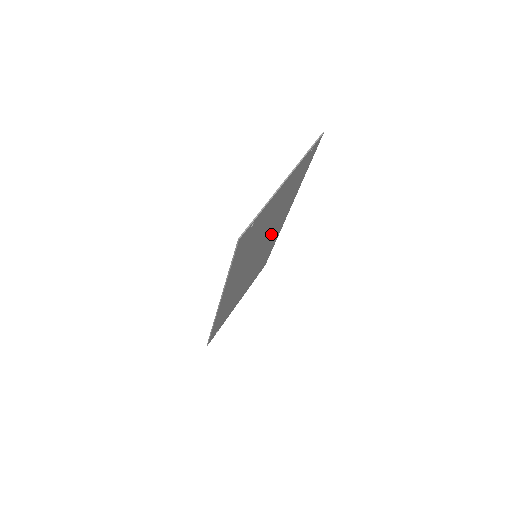
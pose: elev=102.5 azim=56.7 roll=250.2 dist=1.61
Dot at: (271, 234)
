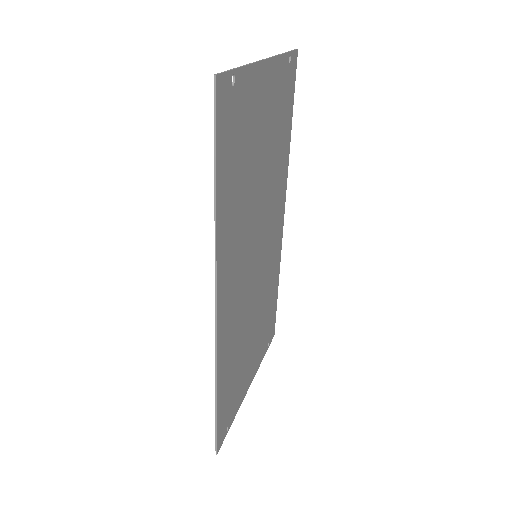
Dot at: (269, 230)
